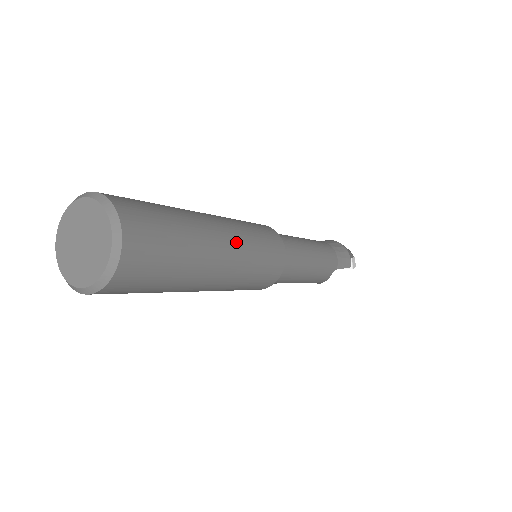
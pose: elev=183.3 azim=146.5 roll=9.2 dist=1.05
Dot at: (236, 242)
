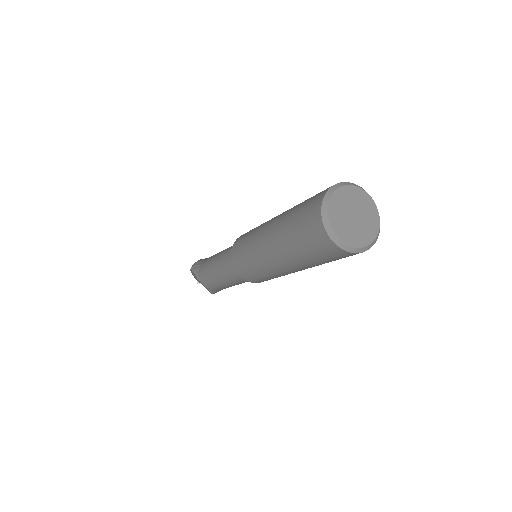
Dot at: occluded
